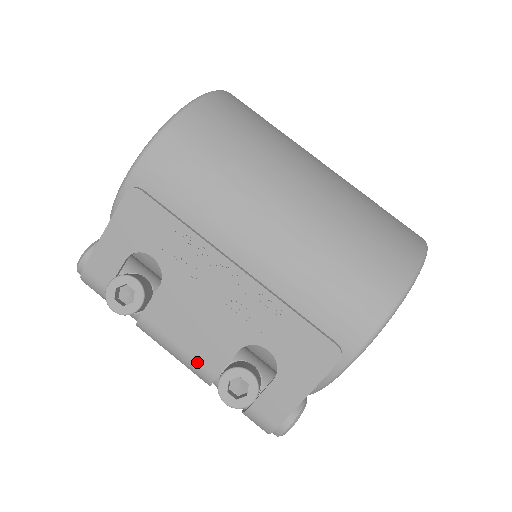
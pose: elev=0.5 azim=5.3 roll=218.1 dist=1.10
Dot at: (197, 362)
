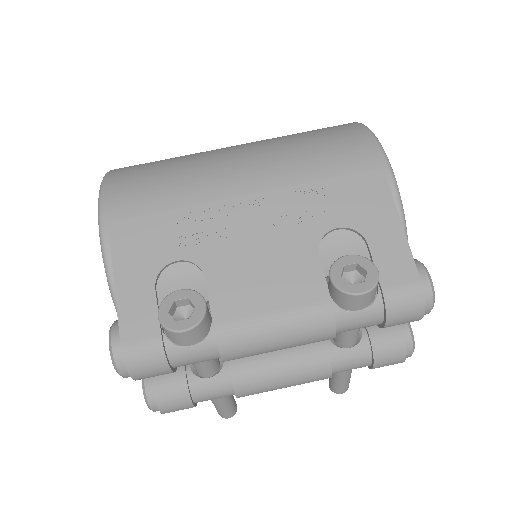
Dot at: (301, 306)
